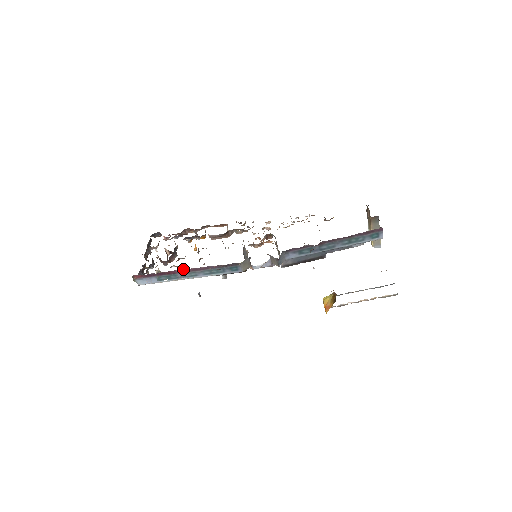
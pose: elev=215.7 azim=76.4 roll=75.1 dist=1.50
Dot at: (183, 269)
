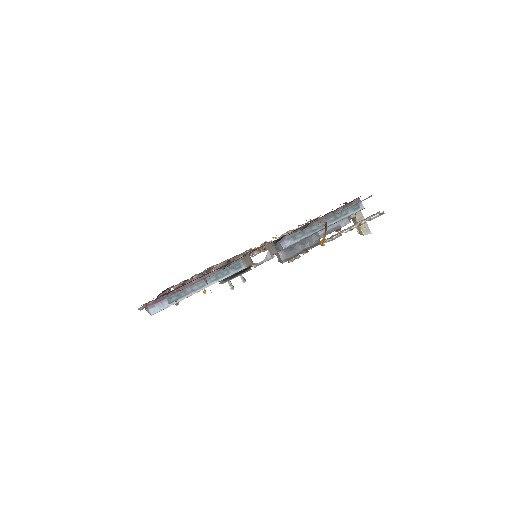
Dot at: occluded
